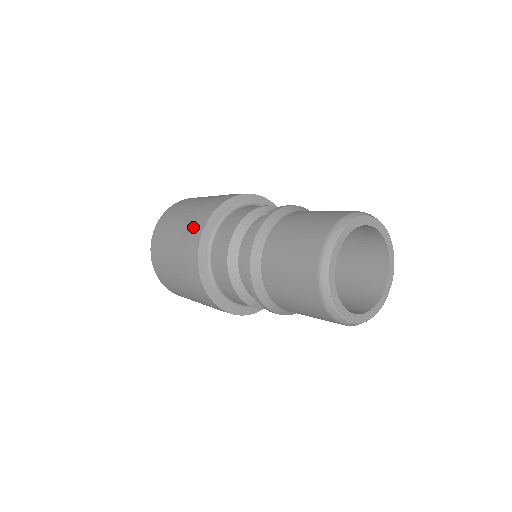
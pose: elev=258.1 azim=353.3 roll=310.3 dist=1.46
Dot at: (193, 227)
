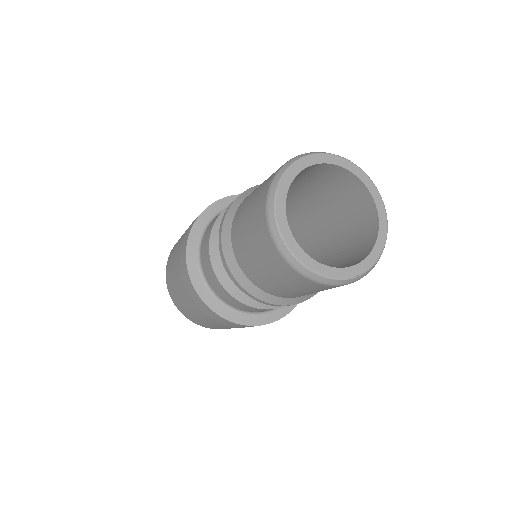
Dot at: occluded
